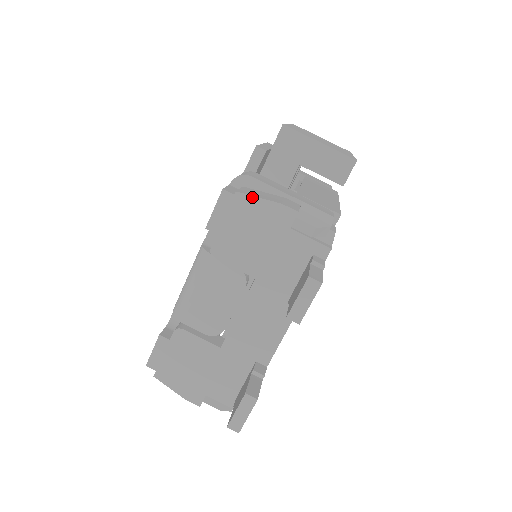
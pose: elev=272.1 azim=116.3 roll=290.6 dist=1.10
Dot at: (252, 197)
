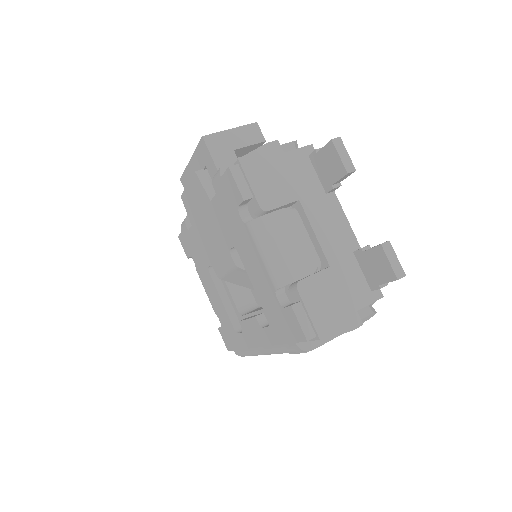
Dot at: (249, 154)
